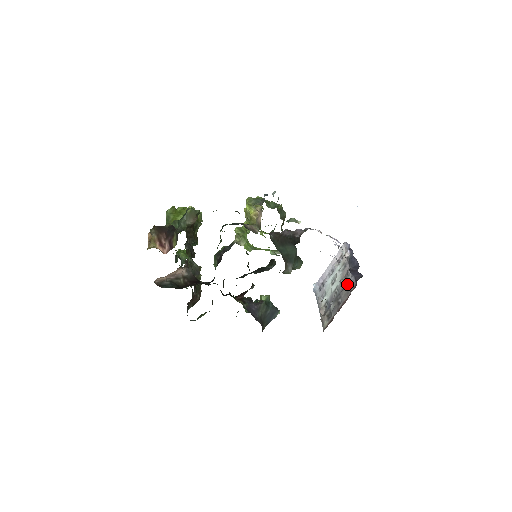
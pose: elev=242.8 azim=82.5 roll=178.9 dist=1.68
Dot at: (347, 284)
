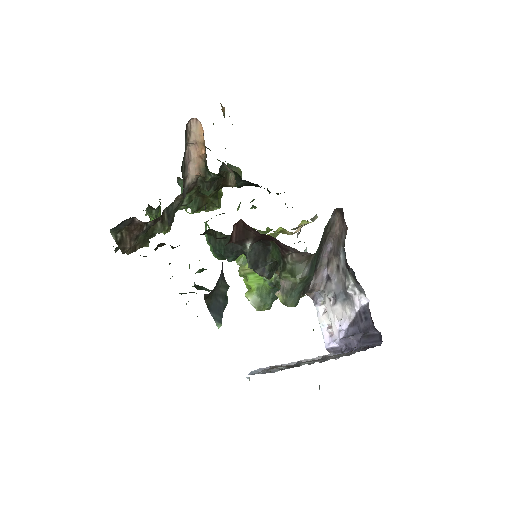
Dot at: (341, 354)
